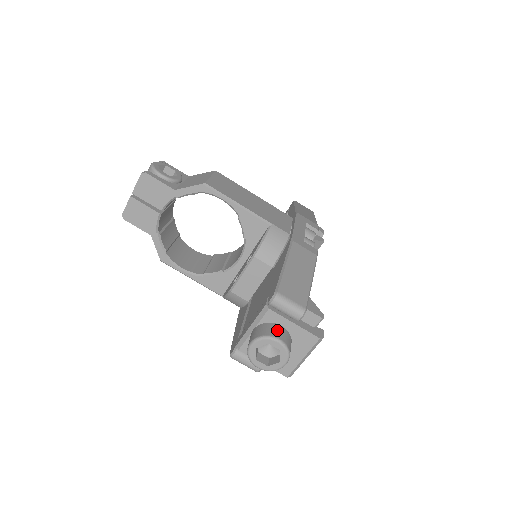
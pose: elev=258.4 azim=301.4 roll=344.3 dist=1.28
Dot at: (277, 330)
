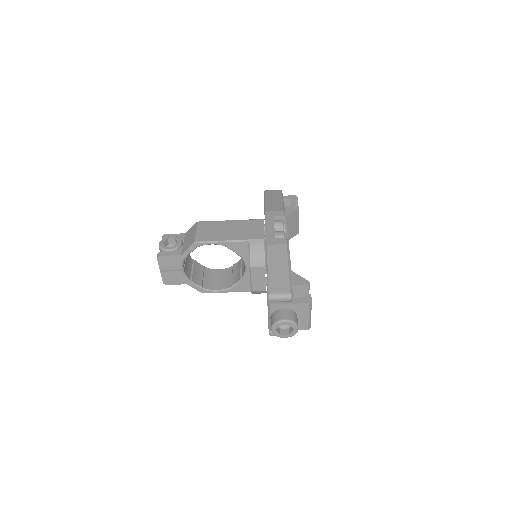
Dot at: (281, 314)
